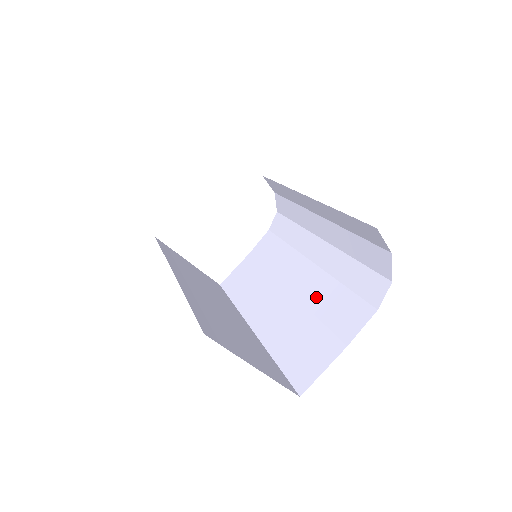
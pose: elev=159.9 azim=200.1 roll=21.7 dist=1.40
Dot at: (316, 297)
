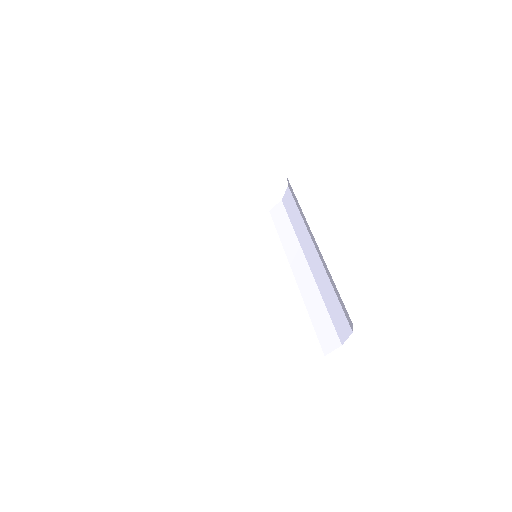
Dot at: (266, 313)
